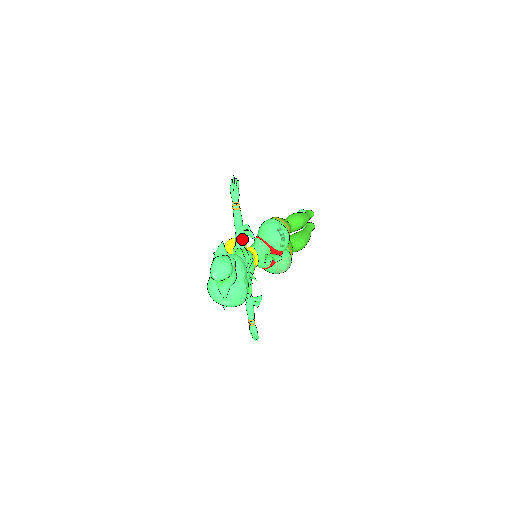
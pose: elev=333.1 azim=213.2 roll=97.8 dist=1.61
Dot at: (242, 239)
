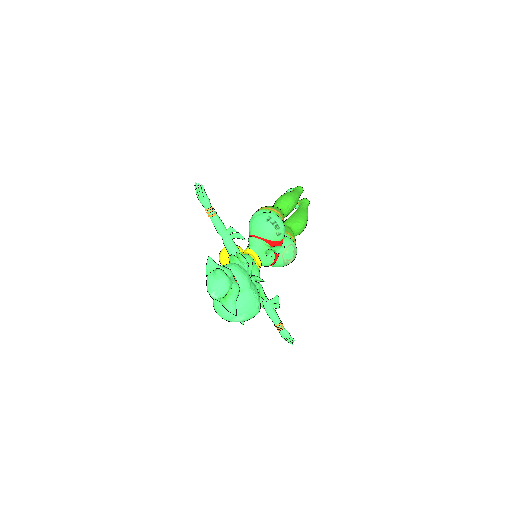
Dot at: (232, 244)
